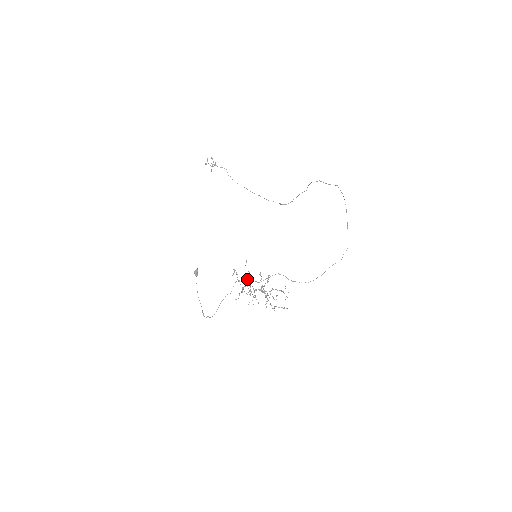
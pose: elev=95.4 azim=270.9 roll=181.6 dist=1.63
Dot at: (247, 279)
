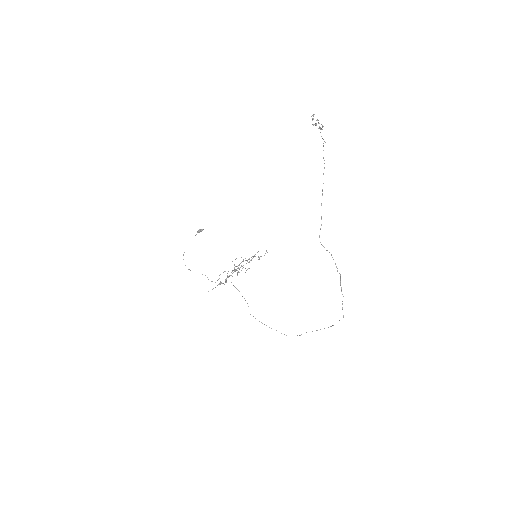
Dot at: occluded
